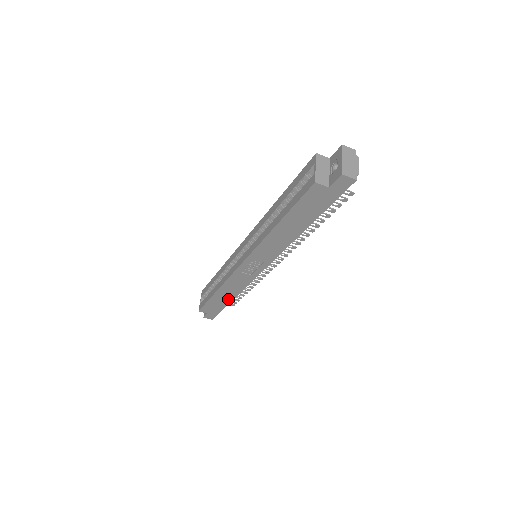
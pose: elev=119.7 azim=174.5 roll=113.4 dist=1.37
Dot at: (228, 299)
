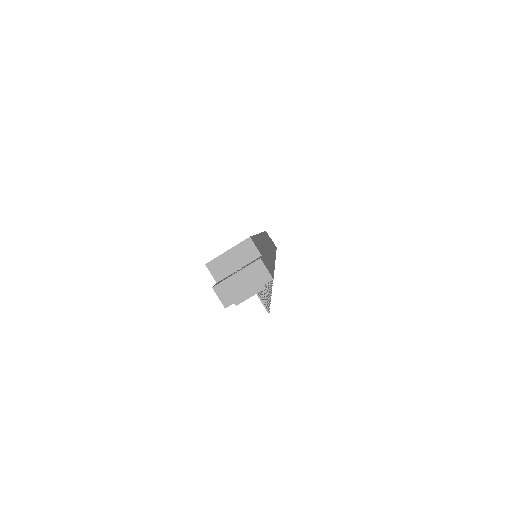
Dot at: occluded
